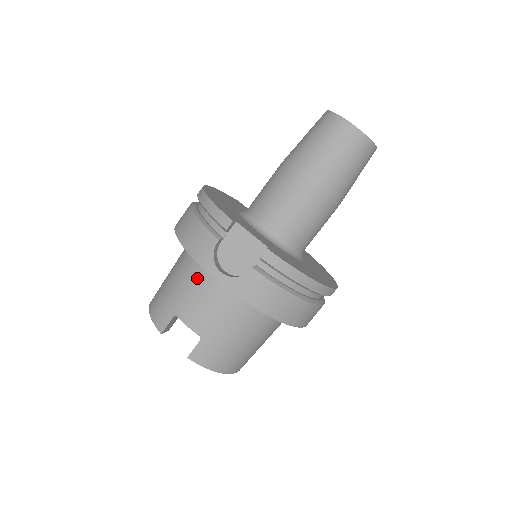
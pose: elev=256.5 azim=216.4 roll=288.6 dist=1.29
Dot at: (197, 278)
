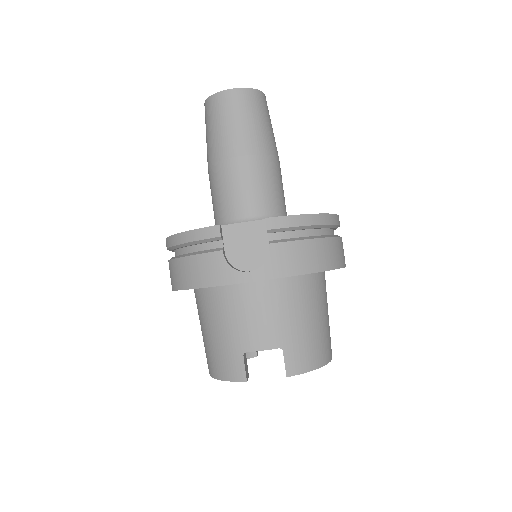
Dot at: (232, 304)
